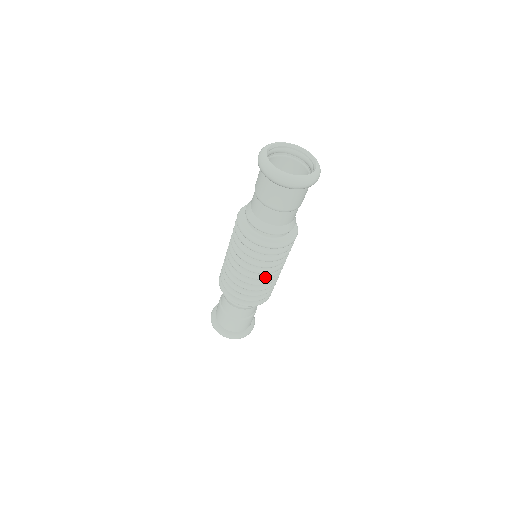
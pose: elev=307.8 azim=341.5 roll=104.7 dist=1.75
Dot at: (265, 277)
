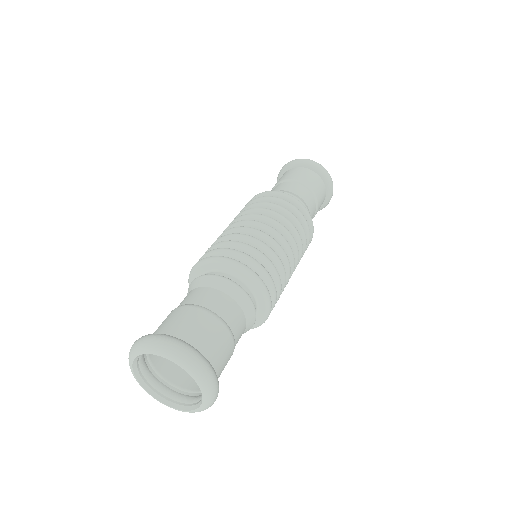
Dot at: (294, 259)
